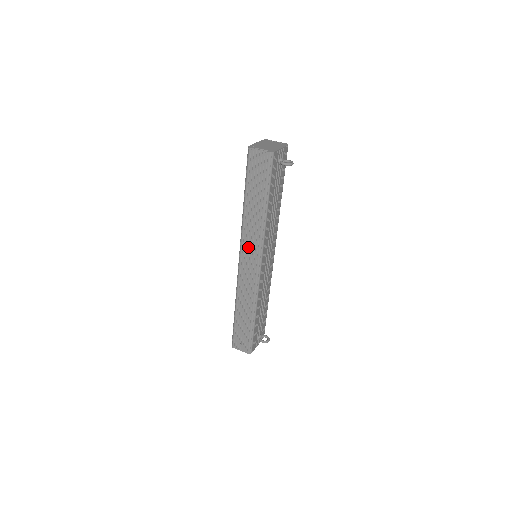
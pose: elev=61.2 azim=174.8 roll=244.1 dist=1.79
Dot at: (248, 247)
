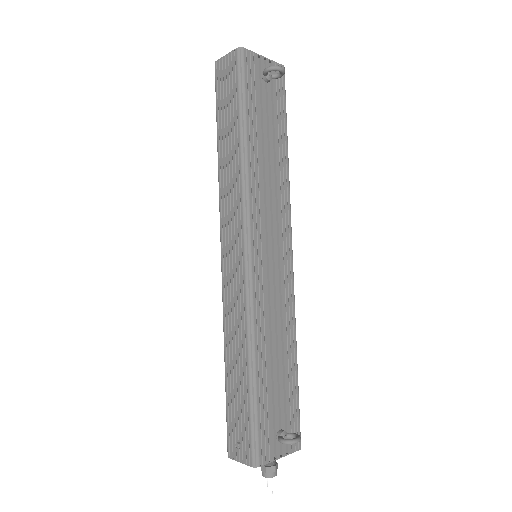
Dot at: (228, 223)
